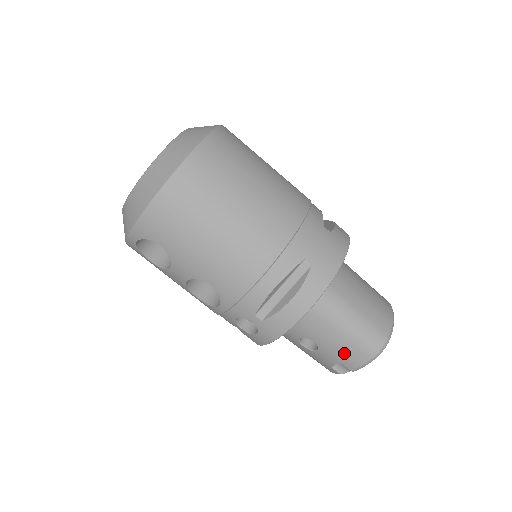
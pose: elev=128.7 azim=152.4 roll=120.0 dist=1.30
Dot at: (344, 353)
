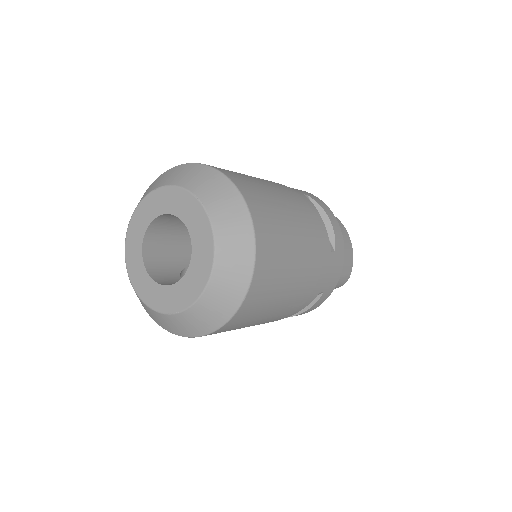
Dot at: occluded
